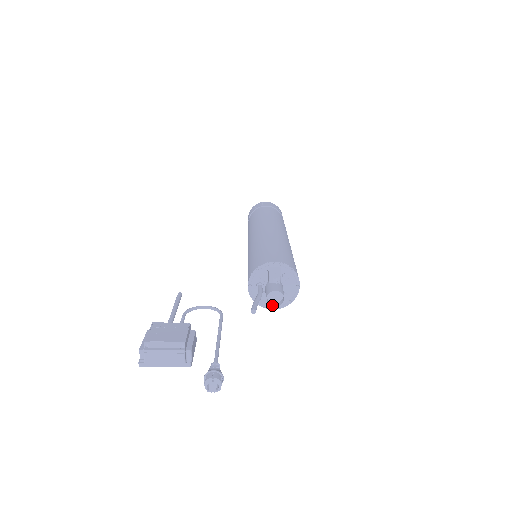
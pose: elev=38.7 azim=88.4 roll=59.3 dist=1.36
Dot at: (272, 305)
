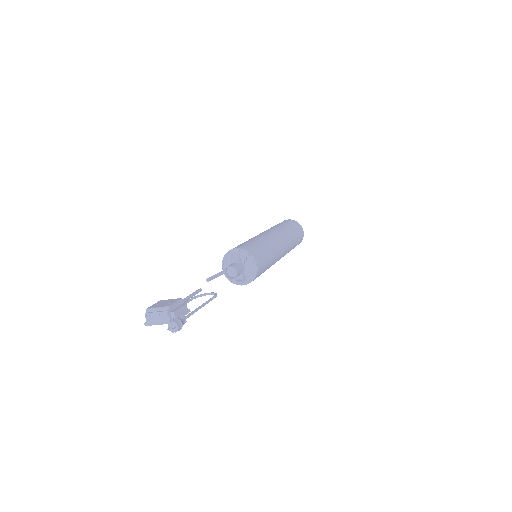
Dot at: (230, 278)
